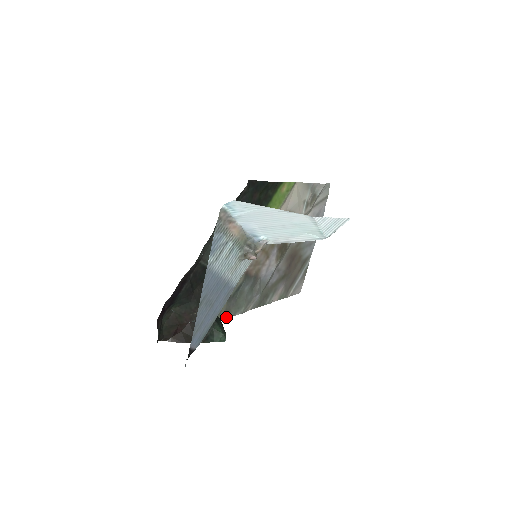
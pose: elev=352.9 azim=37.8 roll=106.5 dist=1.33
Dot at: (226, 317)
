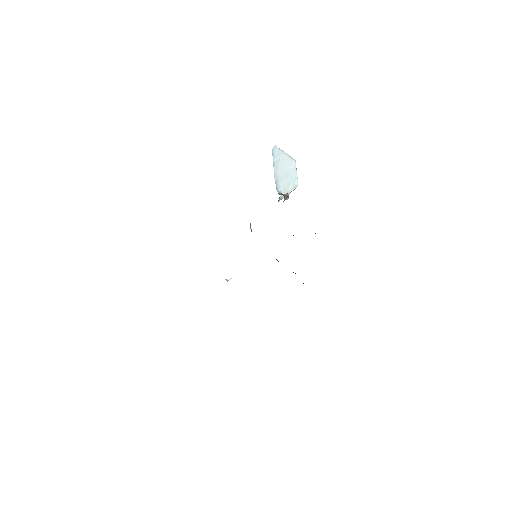
Dot at: occluded
